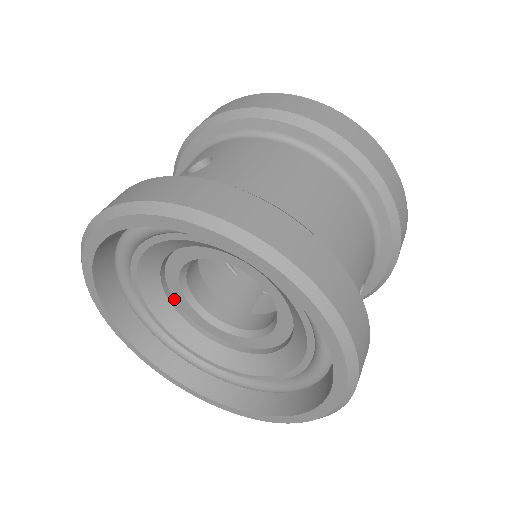
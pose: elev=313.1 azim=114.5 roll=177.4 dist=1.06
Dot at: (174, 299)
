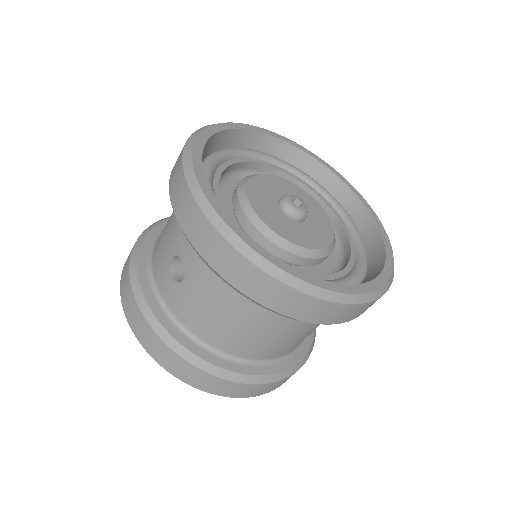
Dot at: occluded
